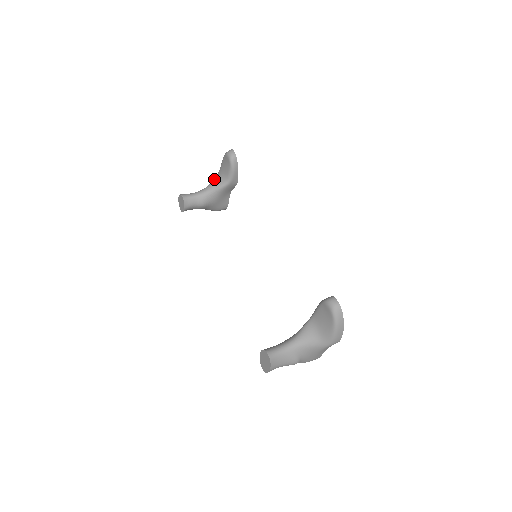
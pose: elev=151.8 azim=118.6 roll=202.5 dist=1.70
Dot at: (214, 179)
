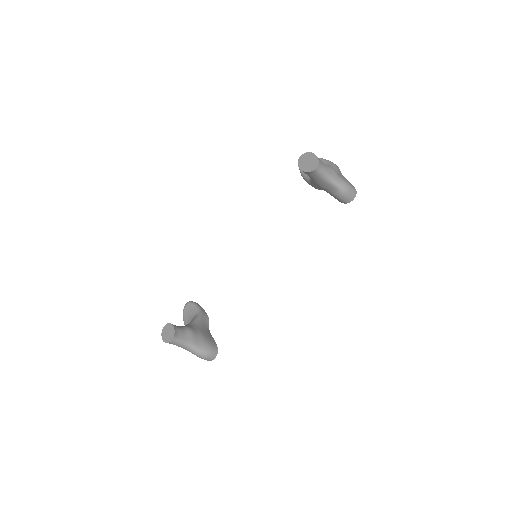
Dot at: occluded
